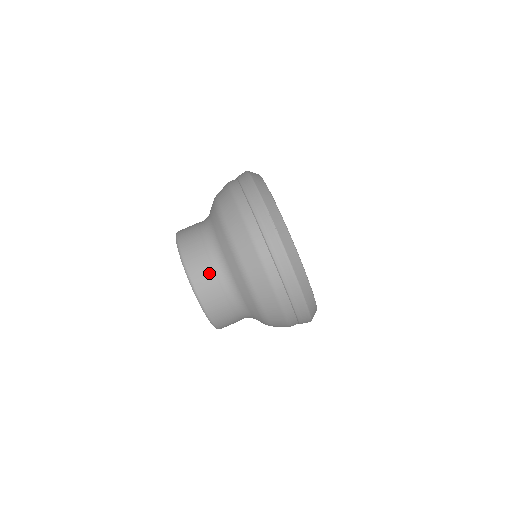
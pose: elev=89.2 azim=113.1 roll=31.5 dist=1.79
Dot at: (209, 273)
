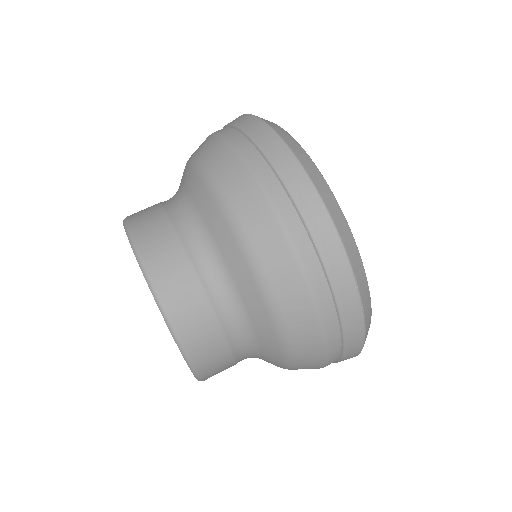
Dot at: (155, 208)
